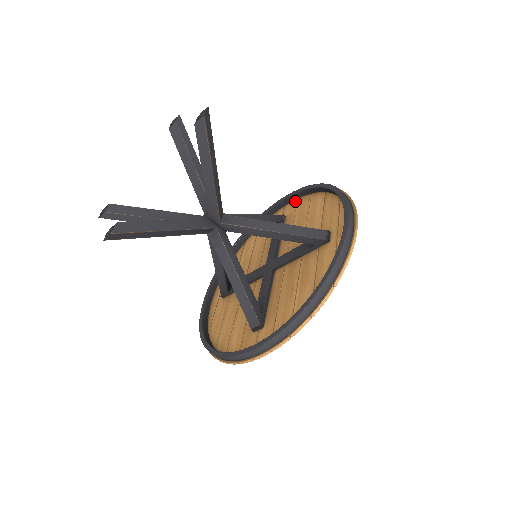
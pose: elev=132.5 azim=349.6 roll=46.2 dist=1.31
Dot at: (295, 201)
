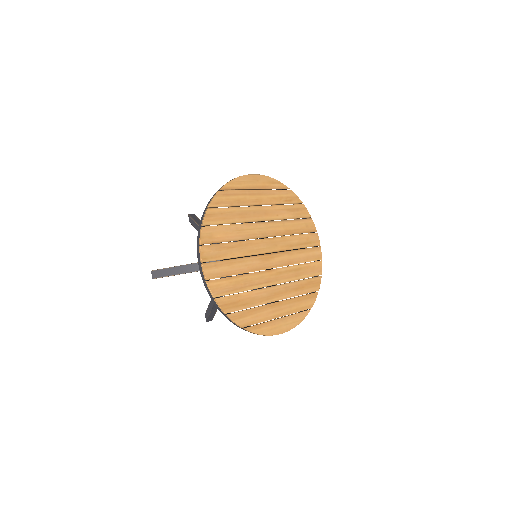
Dot at: (311, 235)
